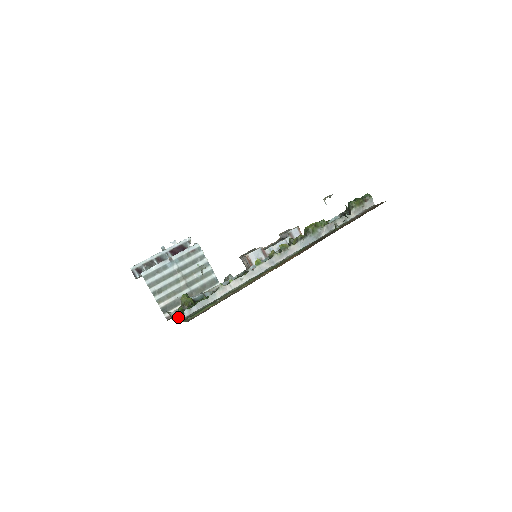
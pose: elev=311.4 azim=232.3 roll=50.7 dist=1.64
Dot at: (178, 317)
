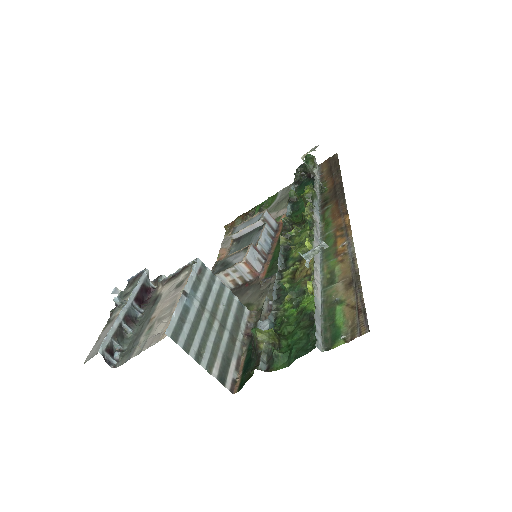
Dot at: (287, 361)
